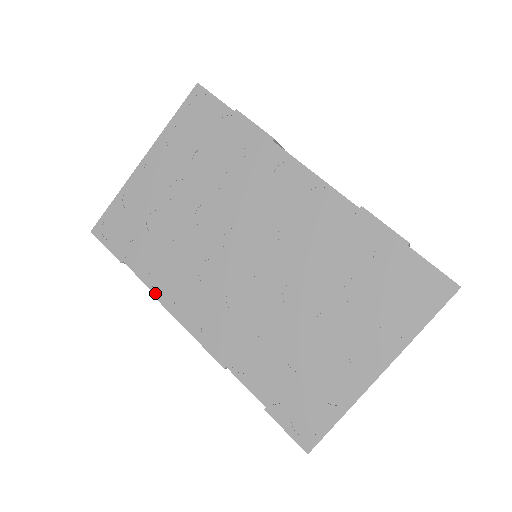
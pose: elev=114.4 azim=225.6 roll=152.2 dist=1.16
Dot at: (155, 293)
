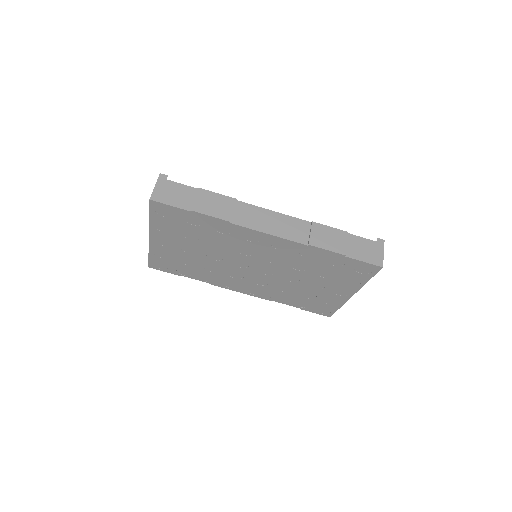
Dot at: (211, 284)
